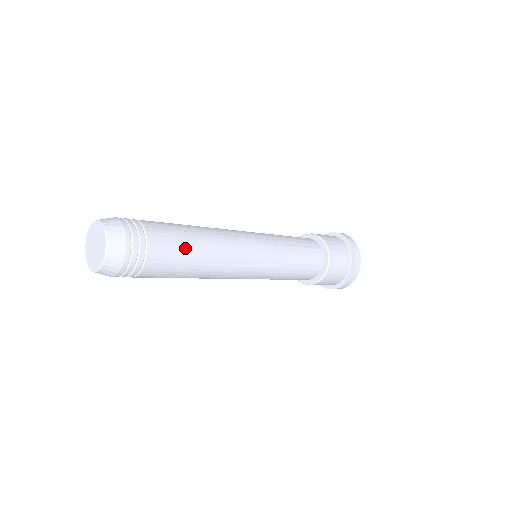
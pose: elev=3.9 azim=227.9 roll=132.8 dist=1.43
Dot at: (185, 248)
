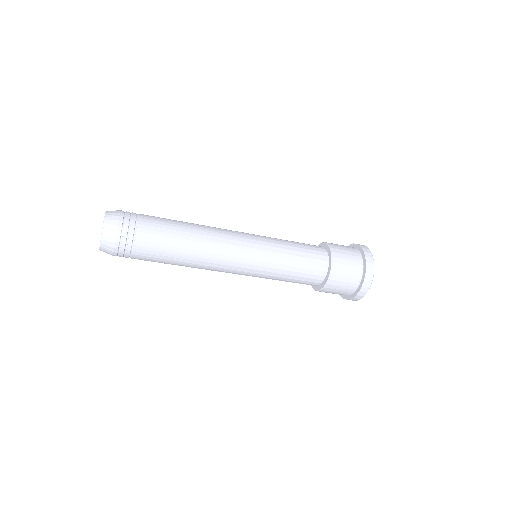
Dot at: (171, 233)
